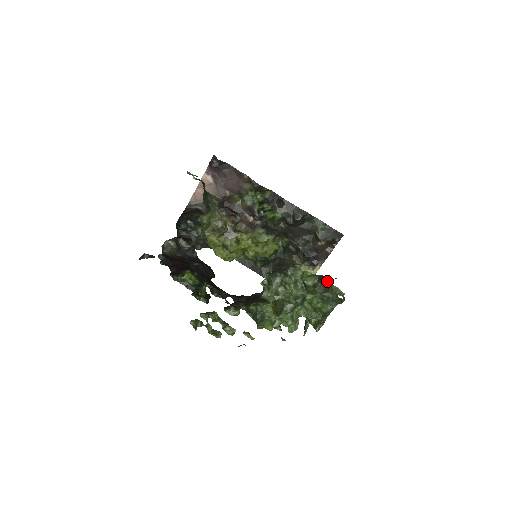
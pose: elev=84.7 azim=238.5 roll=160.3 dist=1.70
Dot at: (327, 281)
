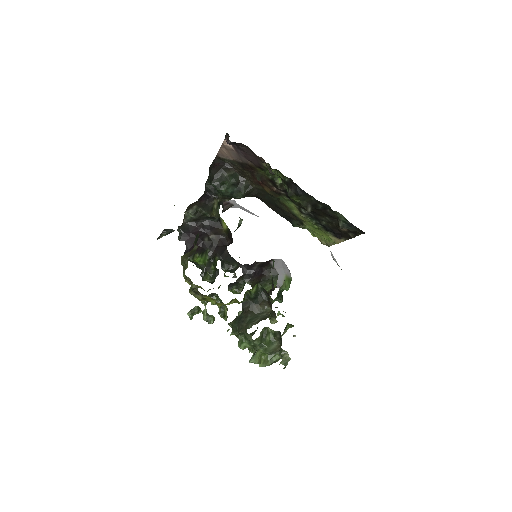
Dot at: (281, 341)
